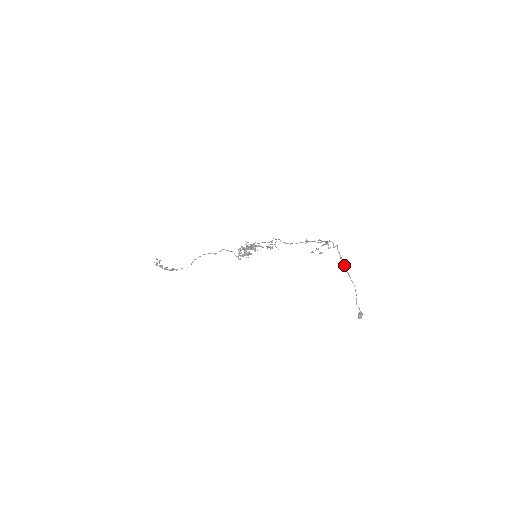
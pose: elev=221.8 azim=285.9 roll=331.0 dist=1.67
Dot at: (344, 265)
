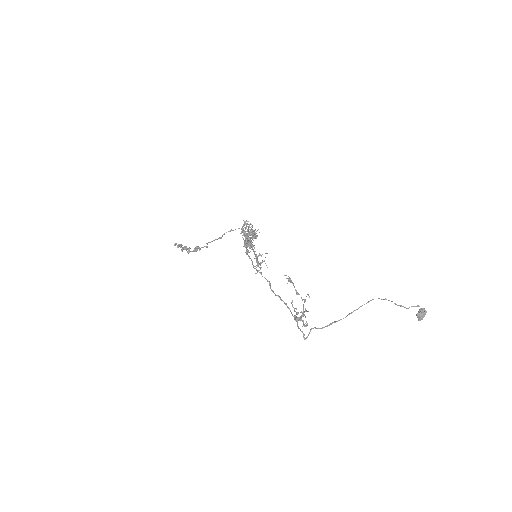
Dot at: (350, 313)
